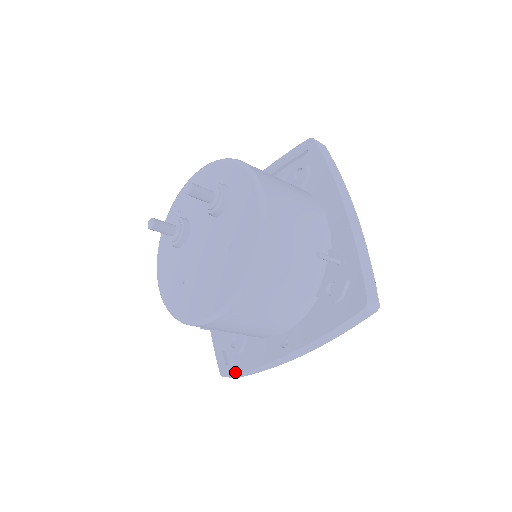
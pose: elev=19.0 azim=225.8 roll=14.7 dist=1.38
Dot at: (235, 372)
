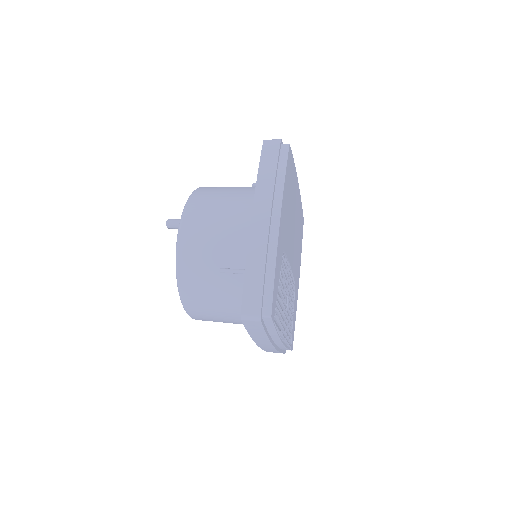
Dot at: occluded
